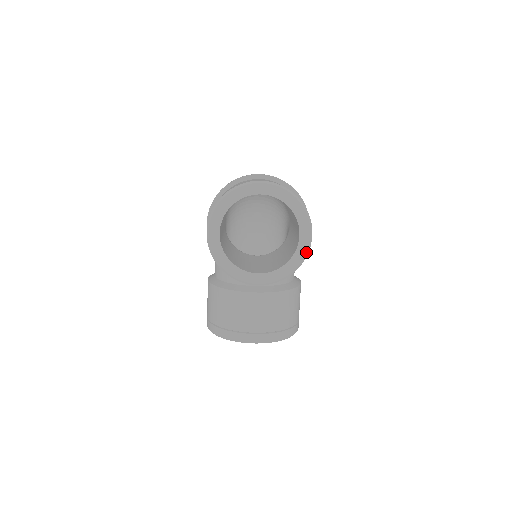
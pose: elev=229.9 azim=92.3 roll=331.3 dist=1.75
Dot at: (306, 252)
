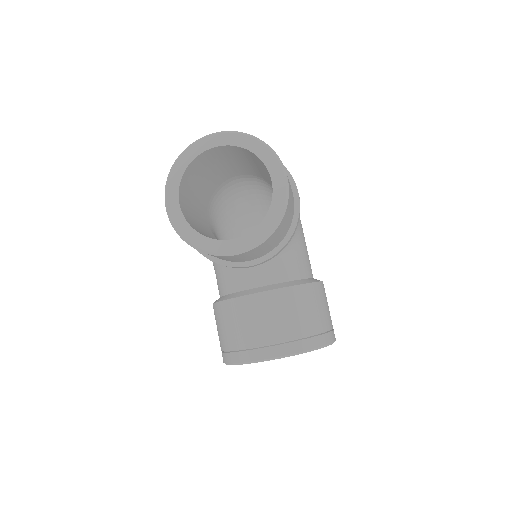
Dot at: (285, 198)
